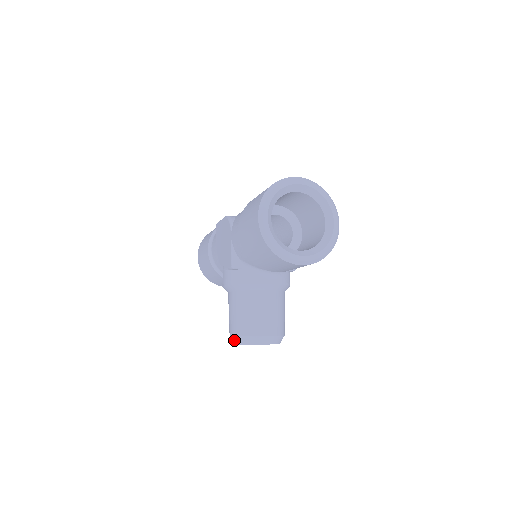
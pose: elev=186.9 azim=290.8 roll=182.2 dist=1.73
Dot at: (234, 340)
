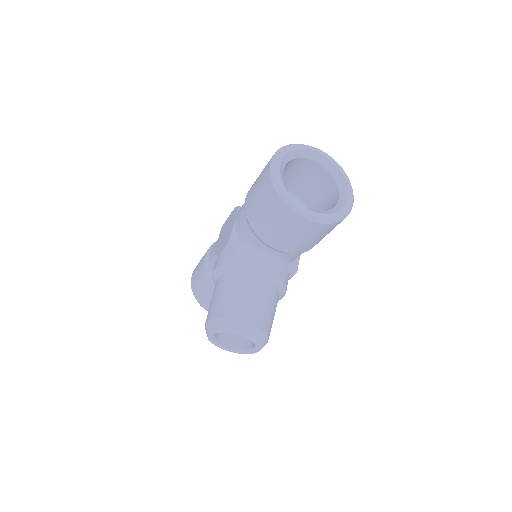
Dot at: (209, 326)
